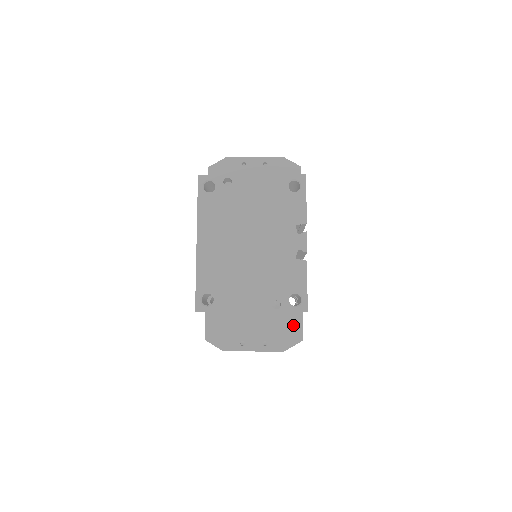
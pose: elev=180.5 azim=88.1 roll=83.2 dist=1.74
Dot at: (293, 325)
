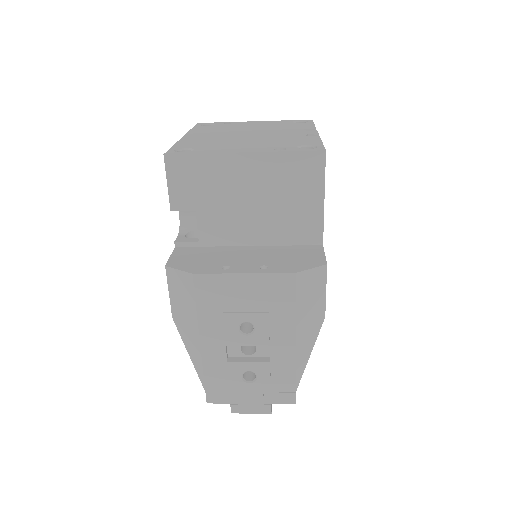
Dot at: (309, 253)
